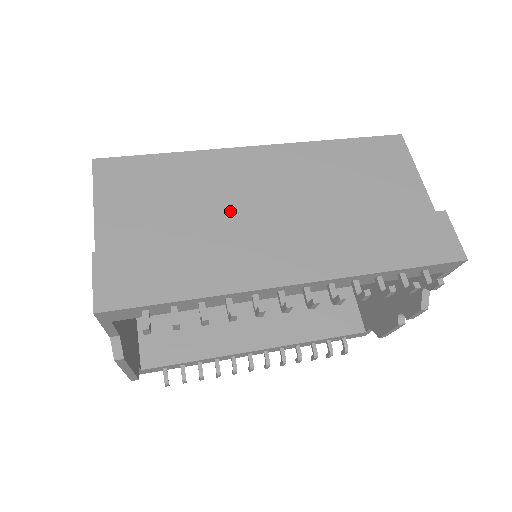
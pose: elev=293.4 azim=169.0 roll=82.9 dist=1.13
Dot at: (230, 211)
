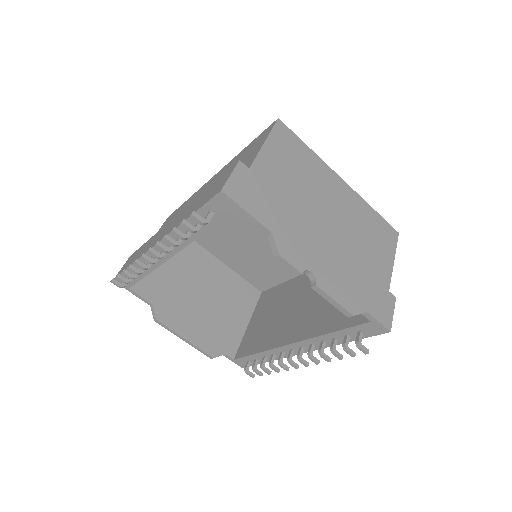
Dot at: occluded
